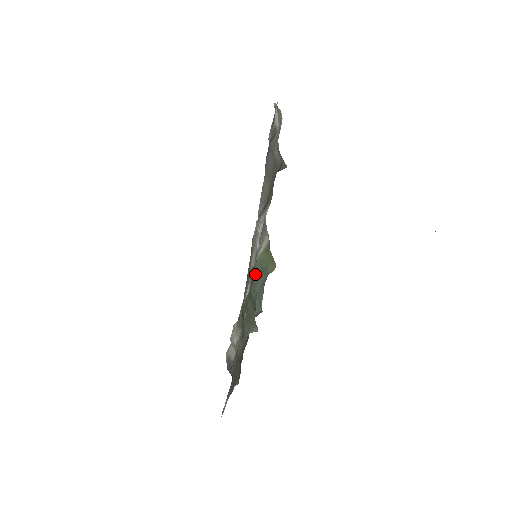
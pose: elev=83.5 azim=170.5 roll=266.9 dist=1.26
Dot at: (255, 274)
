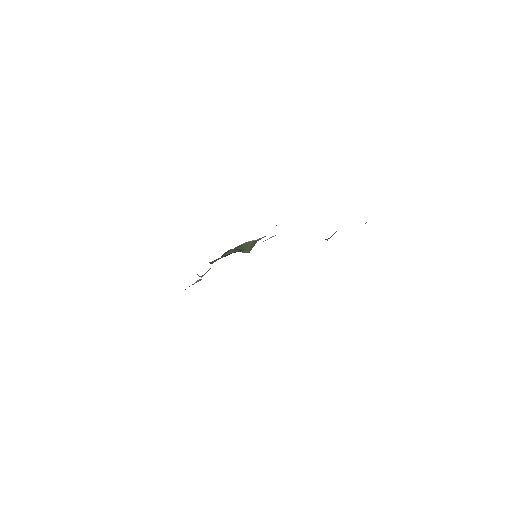
Dot at: (236, 248)
